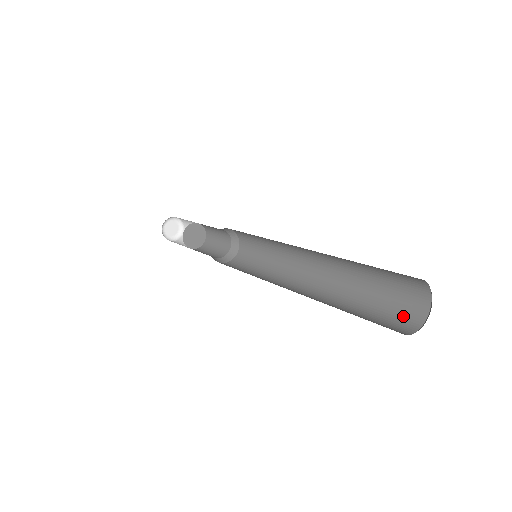
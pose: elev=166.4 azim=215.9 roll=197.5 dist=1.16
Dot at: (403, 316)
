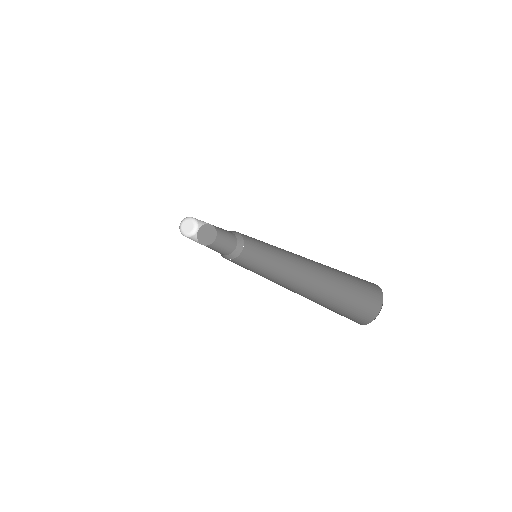
Dot at: (368, 299)
